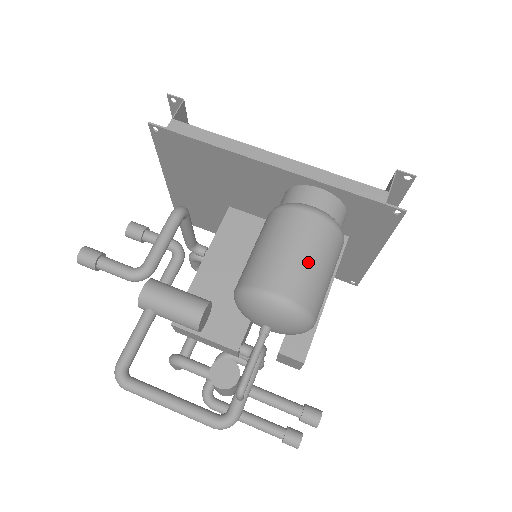
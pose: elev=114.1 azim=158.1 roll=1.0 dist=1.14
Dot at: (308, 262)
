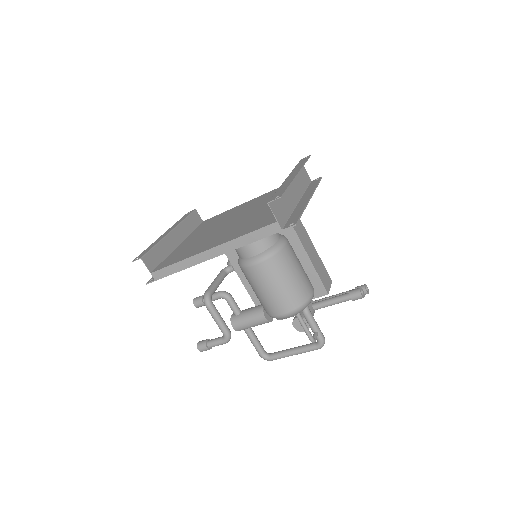
Dot at: (280, 289)
